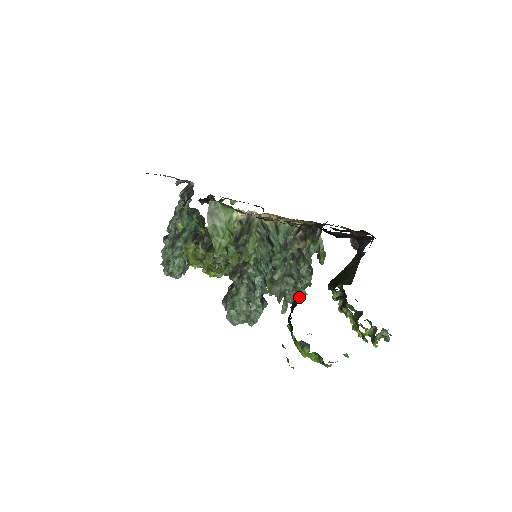
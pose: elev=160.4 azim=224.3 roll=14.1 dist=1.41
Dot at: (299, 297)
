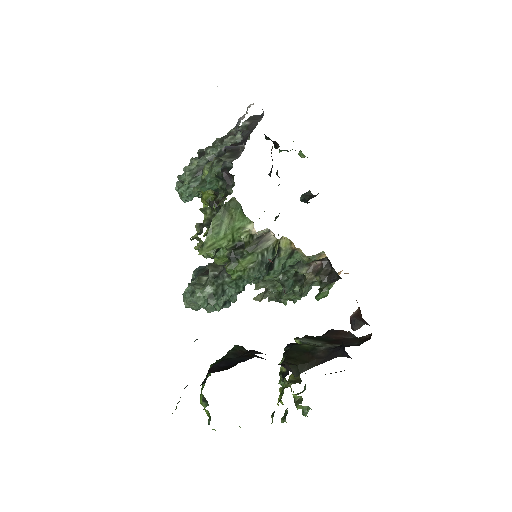
Dot at: (278, 301)
